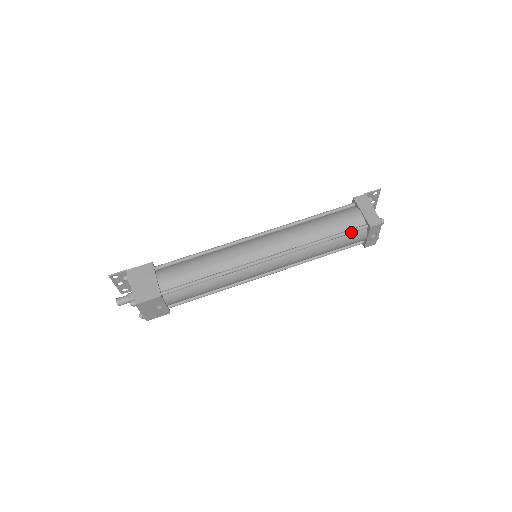
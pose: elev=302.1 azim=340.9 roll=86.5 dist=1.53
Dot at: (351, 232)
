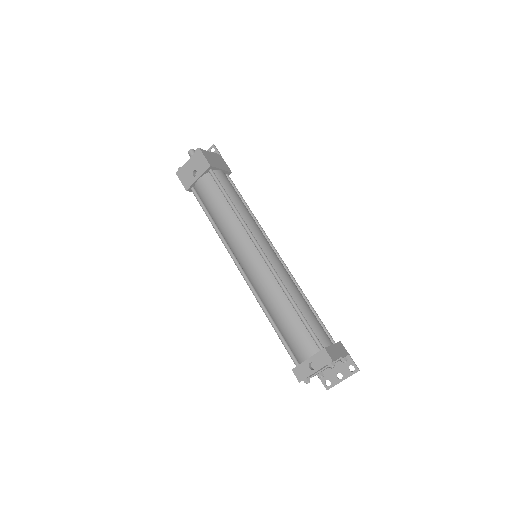
Dot at: (311, 331)
